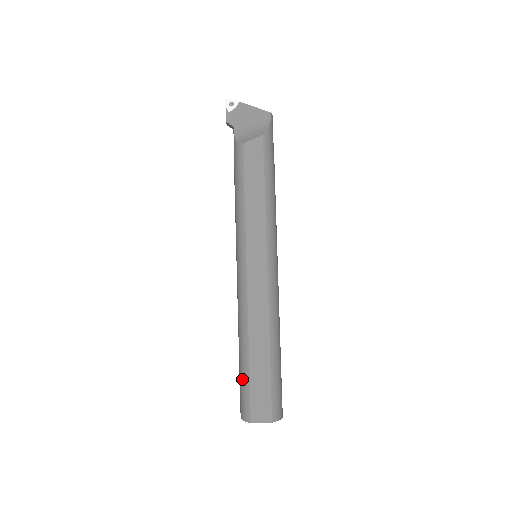
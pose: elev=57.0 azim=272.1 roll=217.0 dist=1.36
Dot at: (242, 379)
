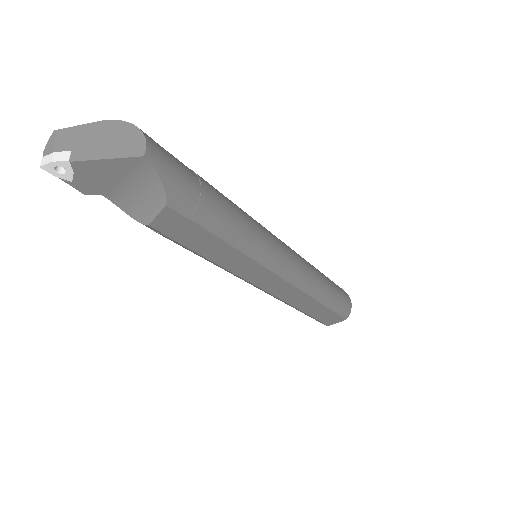
Dot at: occluded
